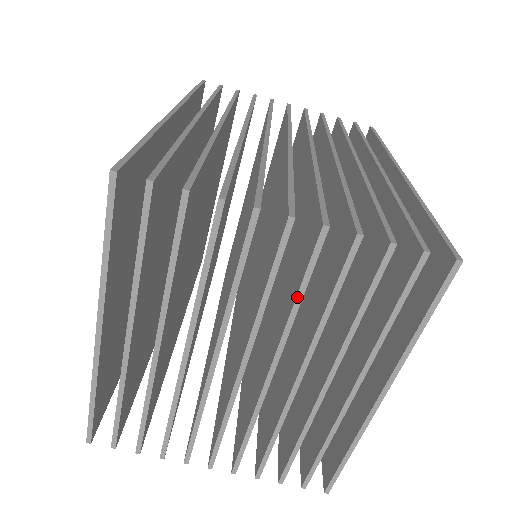
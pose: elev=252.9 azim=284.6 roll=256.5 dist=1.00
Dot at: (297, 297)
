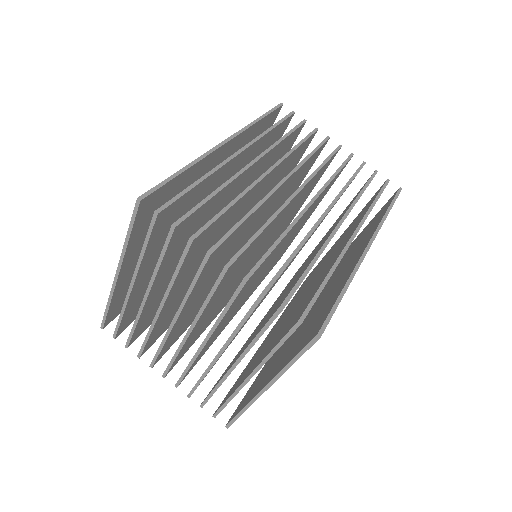
Dot at: (224, 309)
